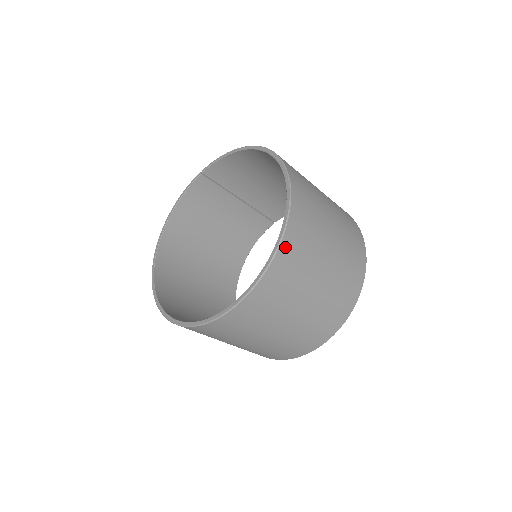
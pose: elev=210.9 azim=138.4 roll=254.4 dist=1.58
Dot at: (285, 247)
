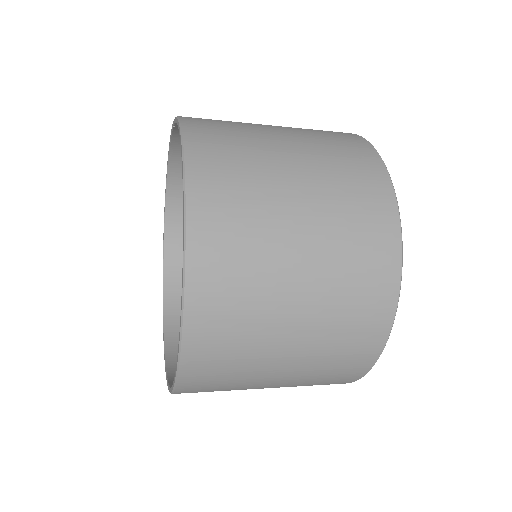
Dot at: (188, 378)
